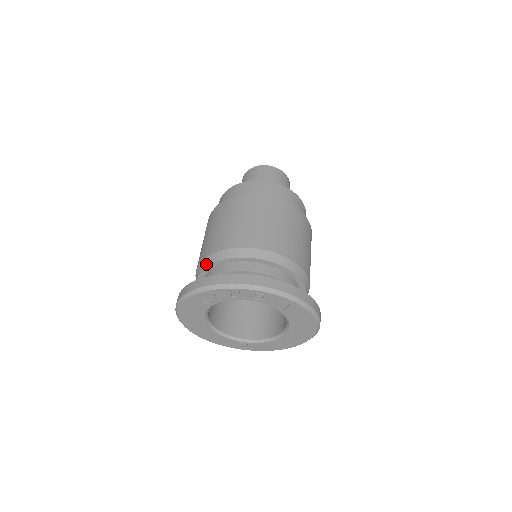
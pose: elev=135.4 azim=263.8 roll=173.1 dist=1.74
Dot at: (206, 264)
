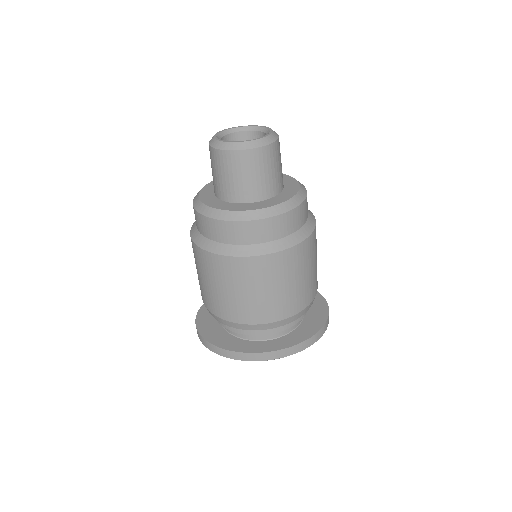
Dot at: (219, 321)
